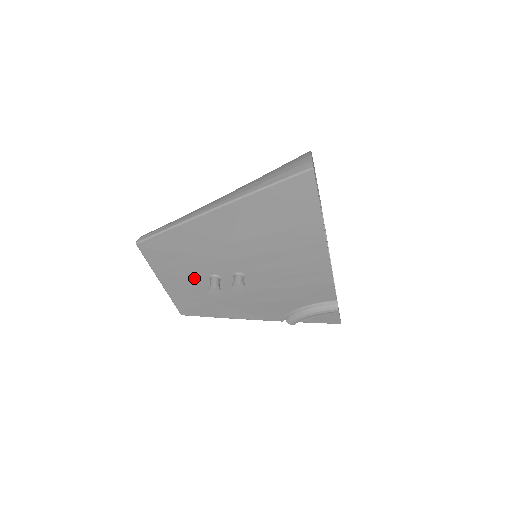
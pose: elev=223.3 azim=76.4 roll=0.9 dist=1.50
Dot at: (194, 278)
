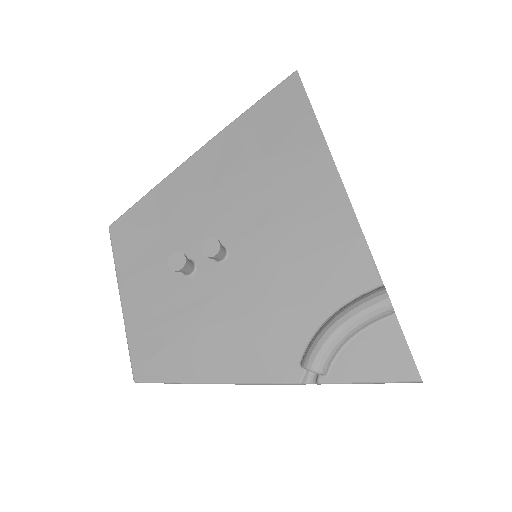
Dot at: (162, 275)
